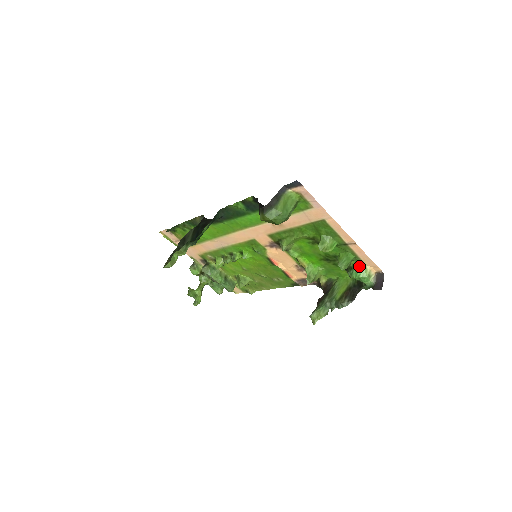
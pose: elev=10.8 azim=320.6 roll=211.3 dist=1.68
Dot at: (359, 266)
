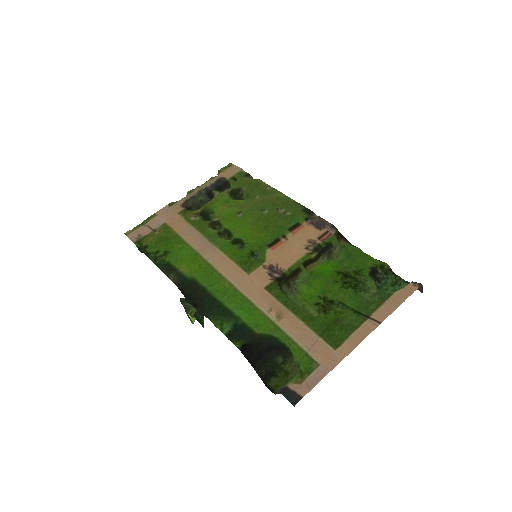
Dot at: (389, 293)
